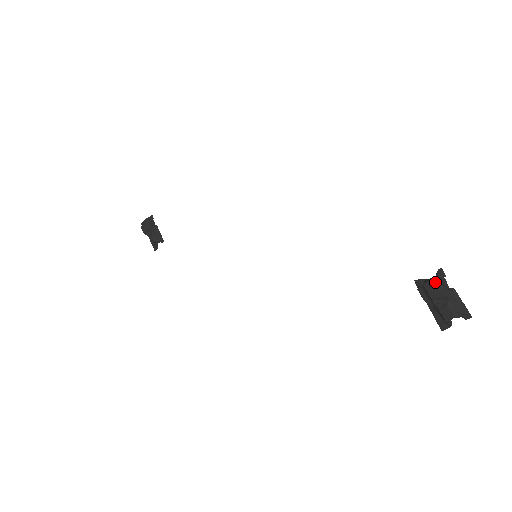
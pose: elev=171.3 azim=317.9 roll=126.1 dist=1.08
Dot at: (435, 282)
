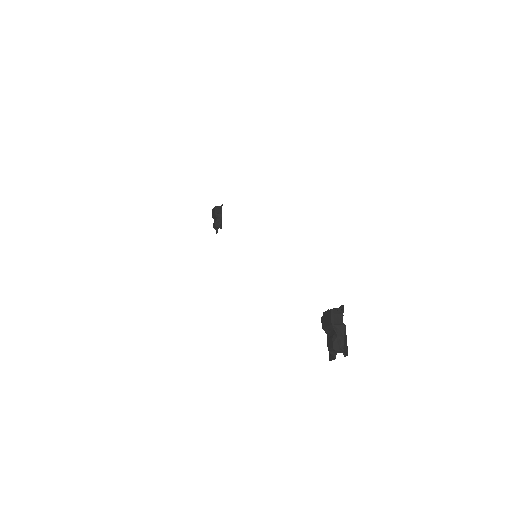
Dot at: (329, 313)
